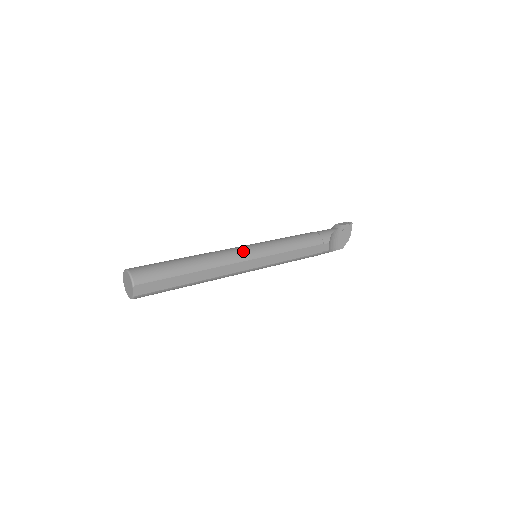
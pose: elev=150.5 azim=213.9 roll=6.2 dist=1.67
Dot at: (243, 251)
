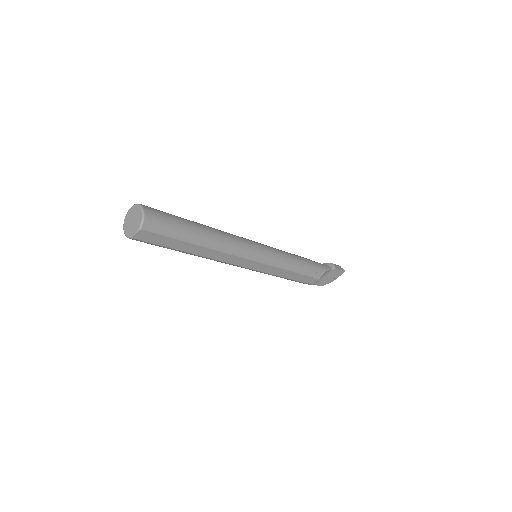
Dot at: (252, 248)
